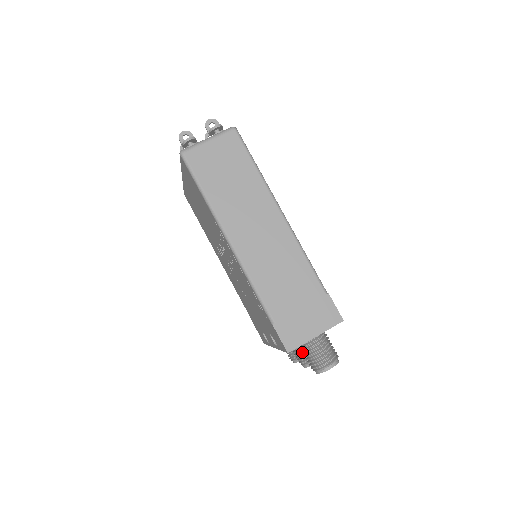
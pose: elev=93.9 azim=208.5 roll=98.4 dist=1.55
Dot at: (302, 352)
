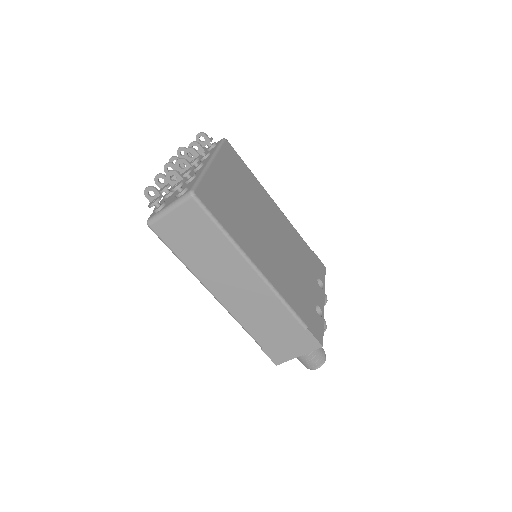
Dot at: occluded
